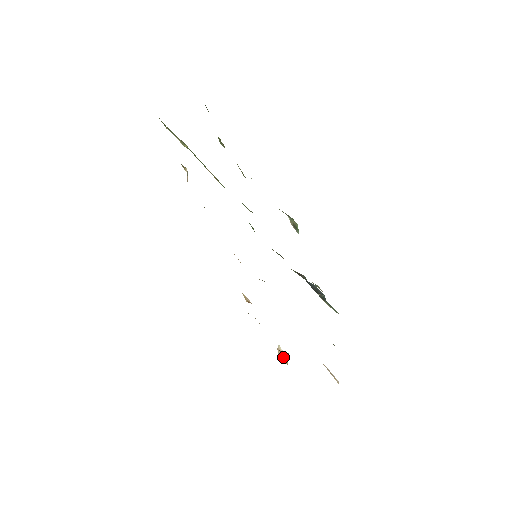
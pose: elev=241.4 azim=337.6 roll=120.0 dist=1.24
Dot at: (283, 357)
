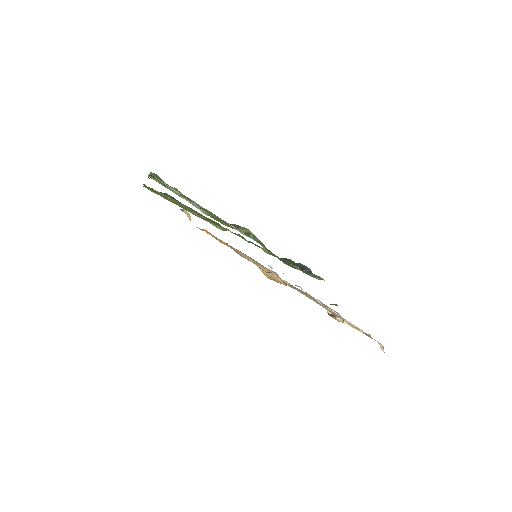
Dot at: (333, 318)
